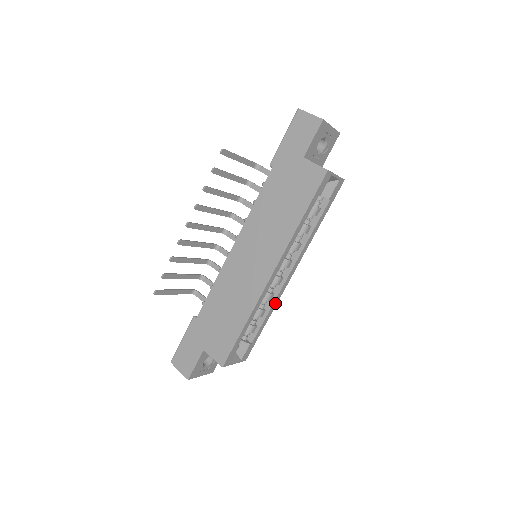
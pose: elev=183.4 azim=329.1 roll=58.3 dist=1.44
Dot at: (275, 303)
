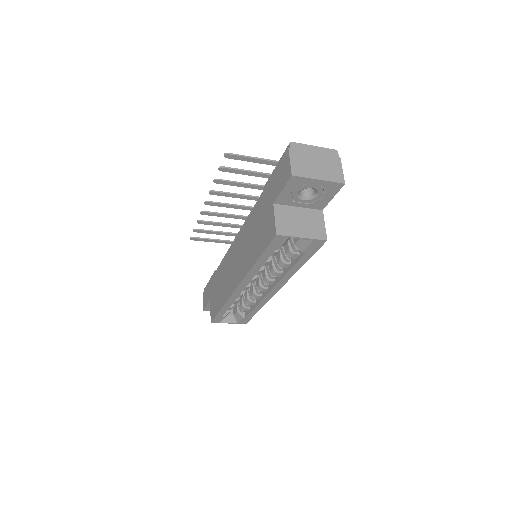
Dot at: (263, 302)
